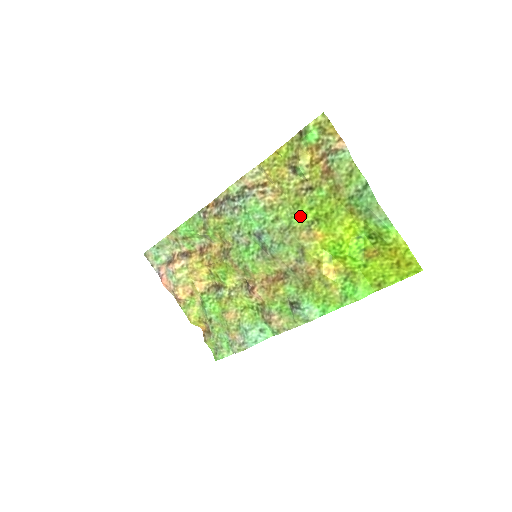
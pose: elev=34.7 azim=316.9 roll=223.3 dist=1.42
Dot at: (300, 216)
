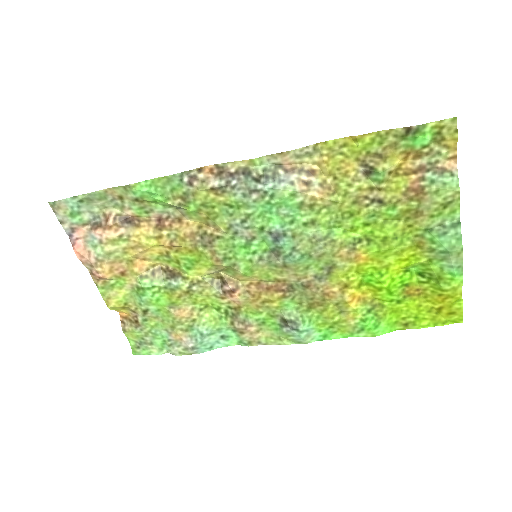
Dot at: (346, 228)
